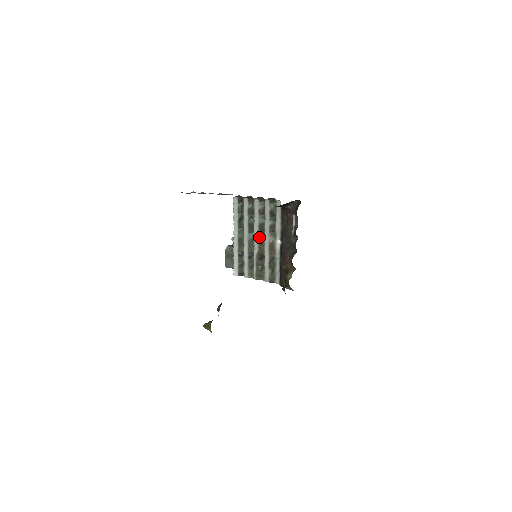
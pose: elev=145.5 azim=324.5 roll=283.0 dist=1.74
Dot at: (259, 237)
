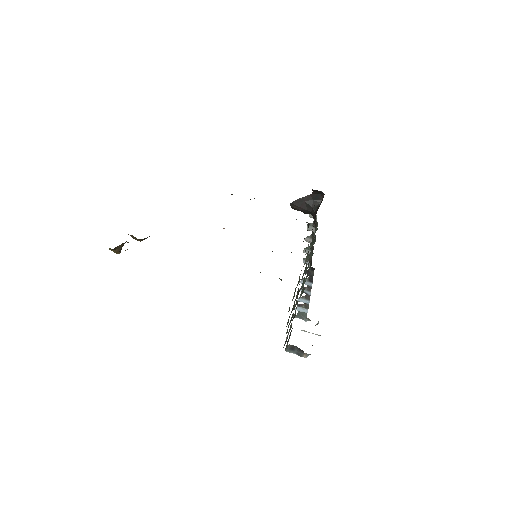
Dot at: (303, 275)
